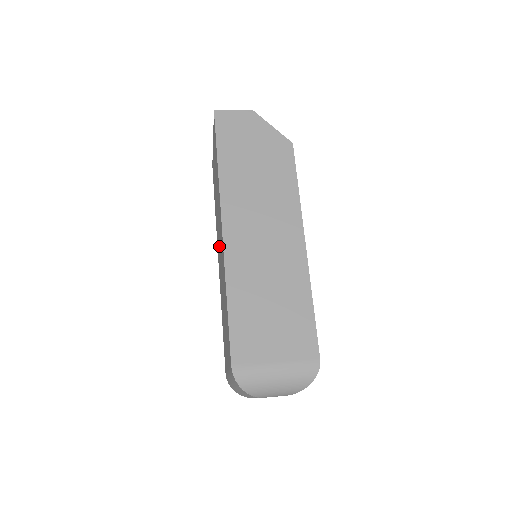
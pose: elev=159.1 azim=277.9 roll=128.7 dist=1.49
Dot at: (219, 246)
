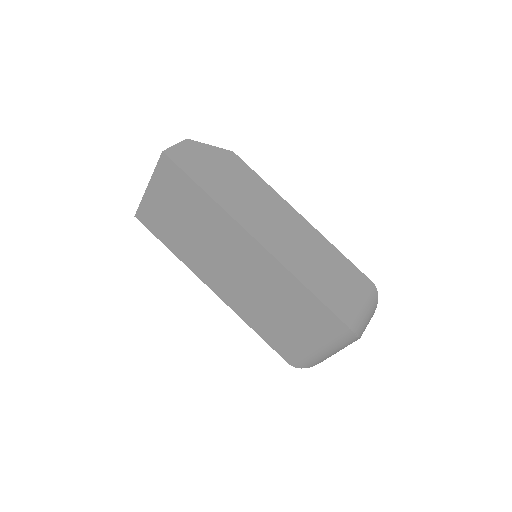
Dot at: (224, 267)
